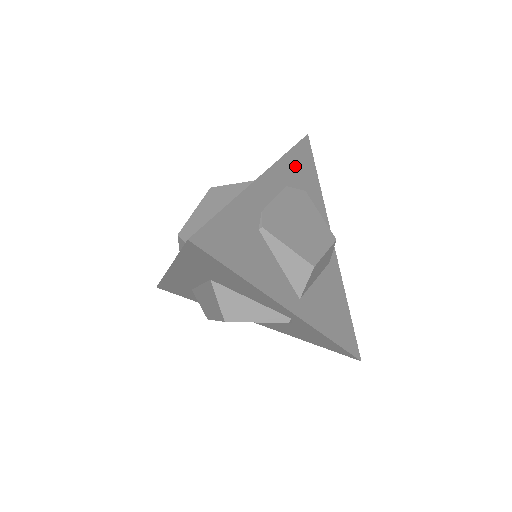
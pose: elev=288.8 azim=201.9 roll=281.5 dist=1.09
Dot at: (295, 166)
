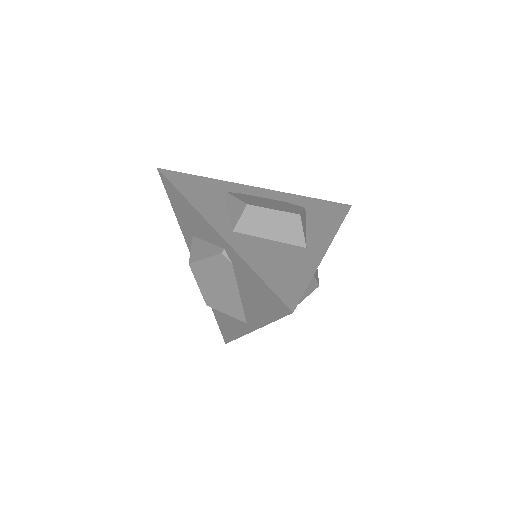
Dot at: (311, 204)
